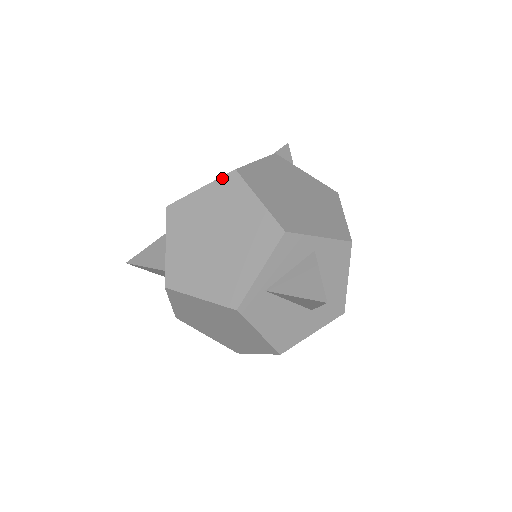
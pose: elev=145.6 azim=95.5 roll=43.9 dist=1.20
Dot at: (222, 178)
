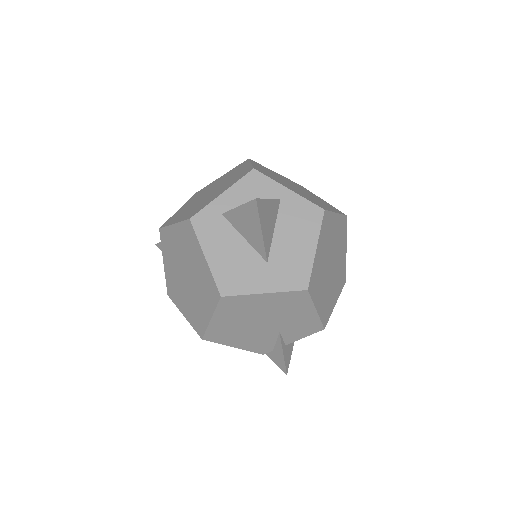
Dot at: (238, 165)
